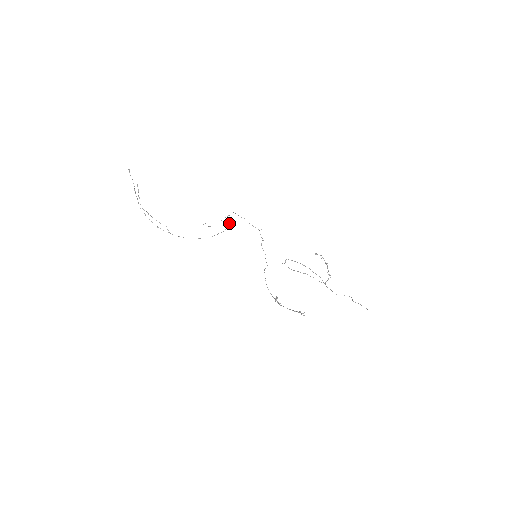
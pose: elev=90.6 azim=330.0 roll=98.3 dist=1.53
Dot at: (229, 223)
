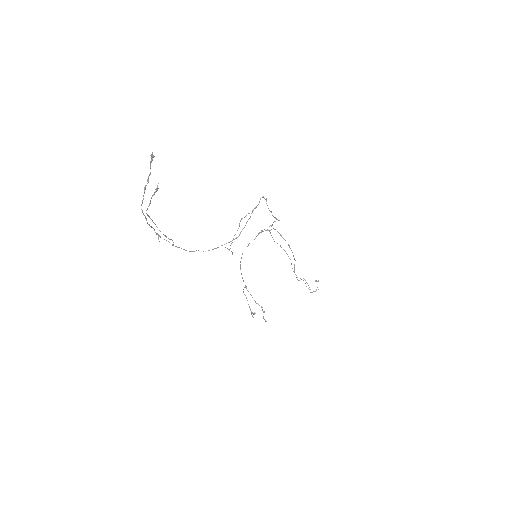
Dot at: occluded
